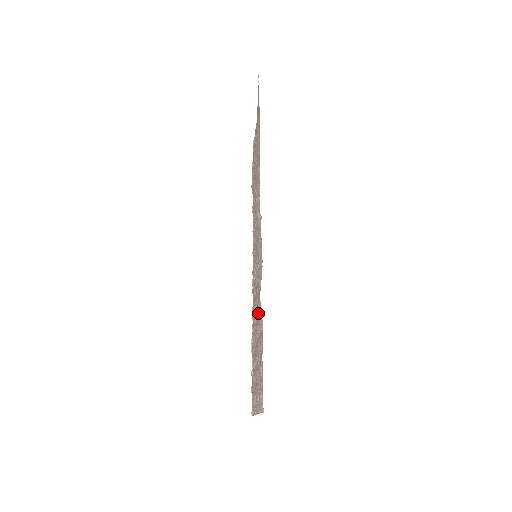
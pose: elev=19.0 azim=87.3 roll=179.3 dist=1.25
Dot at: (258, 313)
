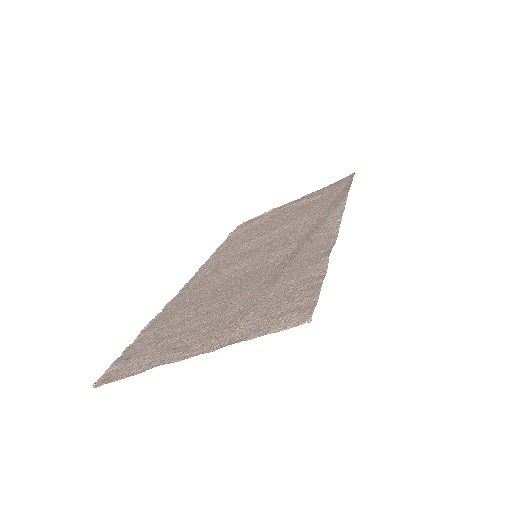
Dot at: (289, 272)
